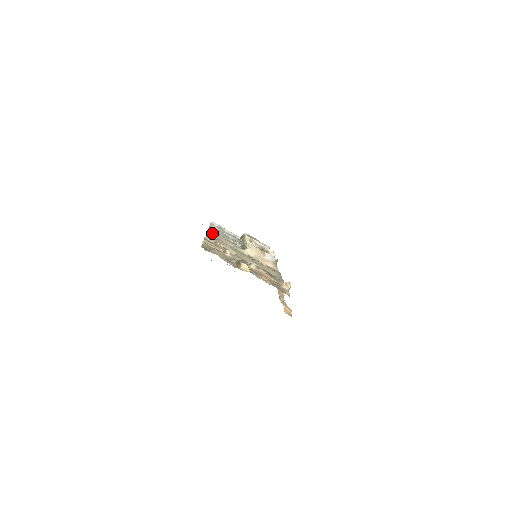
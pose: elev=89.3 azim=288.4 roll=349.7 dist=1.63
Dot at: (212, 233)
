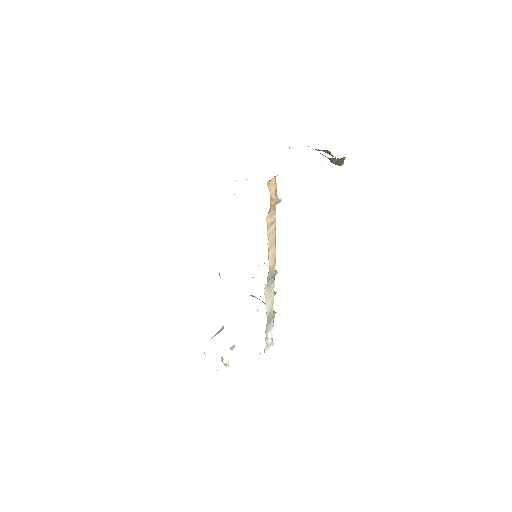
Dot at: occluded
